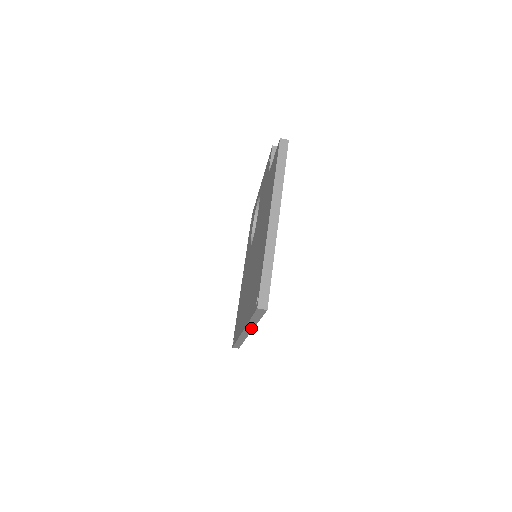
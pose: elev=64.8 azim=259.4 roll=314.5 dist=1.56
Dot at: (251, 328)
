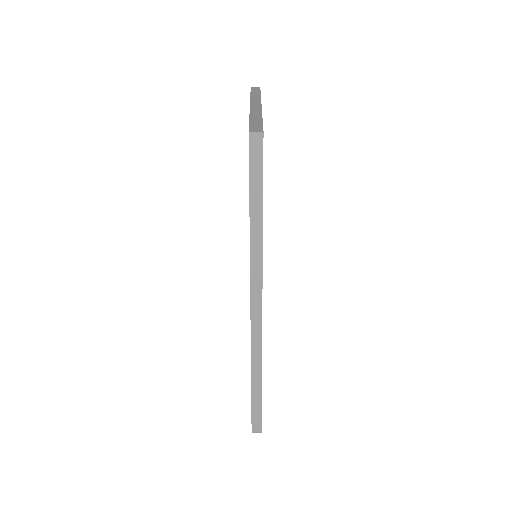
Dot at: (259, 269)
